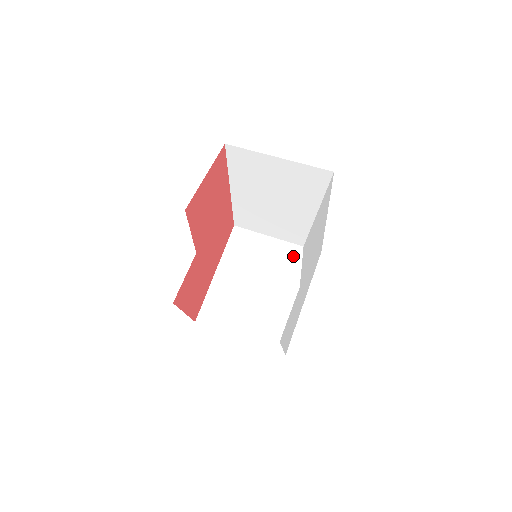
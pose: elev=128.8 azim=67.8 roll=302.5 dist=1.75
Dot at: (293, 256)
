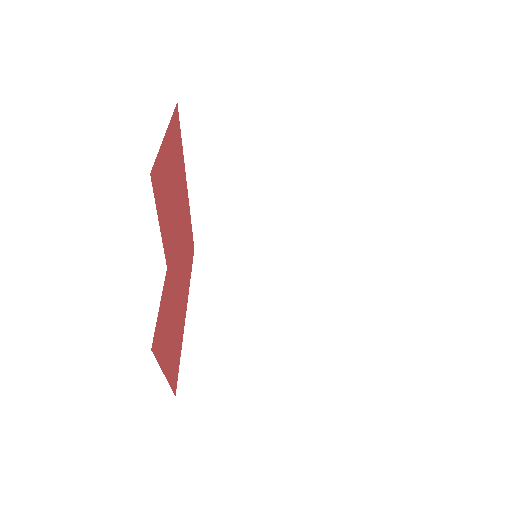
Dot at: (289, 266)
